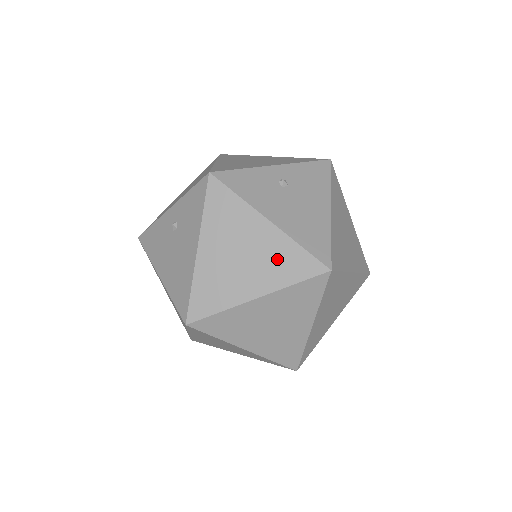
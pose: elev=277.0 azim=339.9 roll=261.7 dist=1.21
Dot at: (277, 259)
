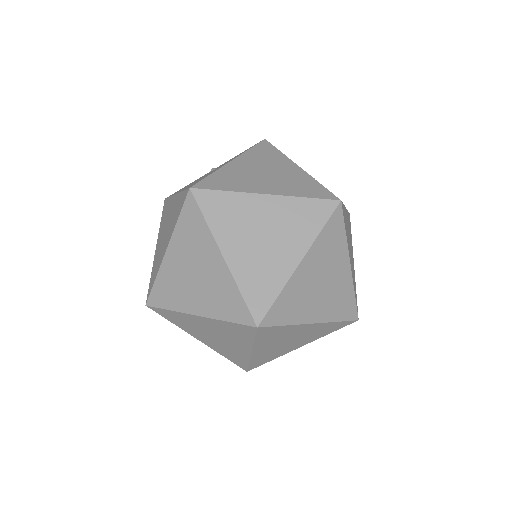
Dot at: (296, 183)
